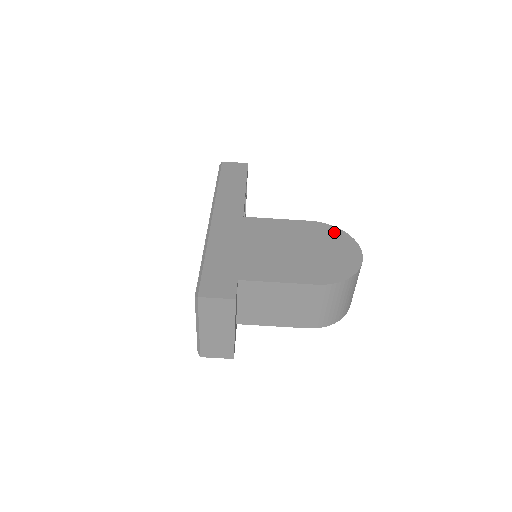
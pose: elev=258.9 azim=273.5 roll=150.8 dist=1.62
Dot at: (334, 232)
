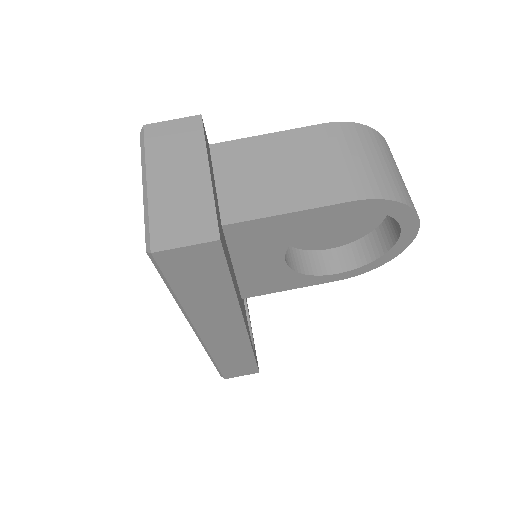
Dot at: occluded
